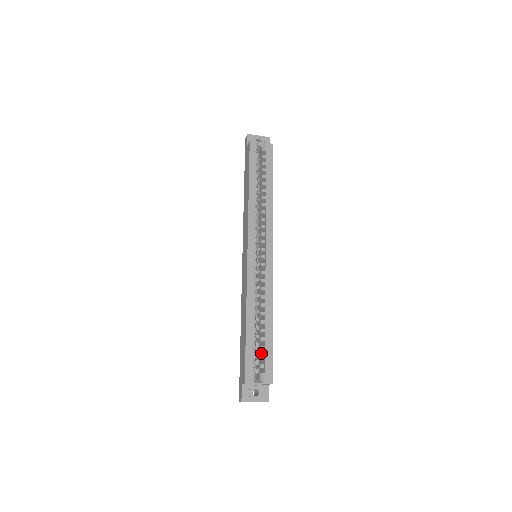
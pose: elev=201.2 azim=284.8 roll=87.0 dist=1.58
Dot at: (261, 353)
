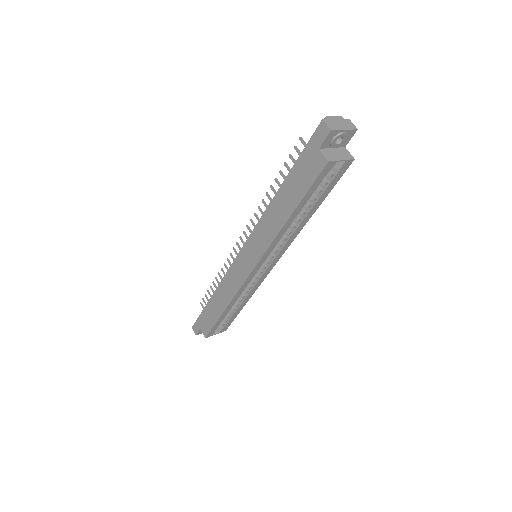
Dot at: occluded
